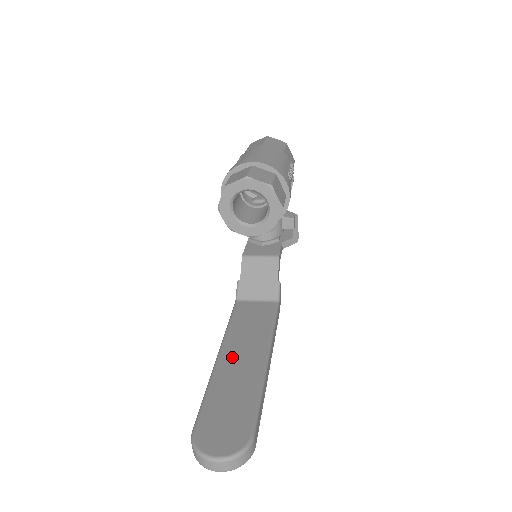
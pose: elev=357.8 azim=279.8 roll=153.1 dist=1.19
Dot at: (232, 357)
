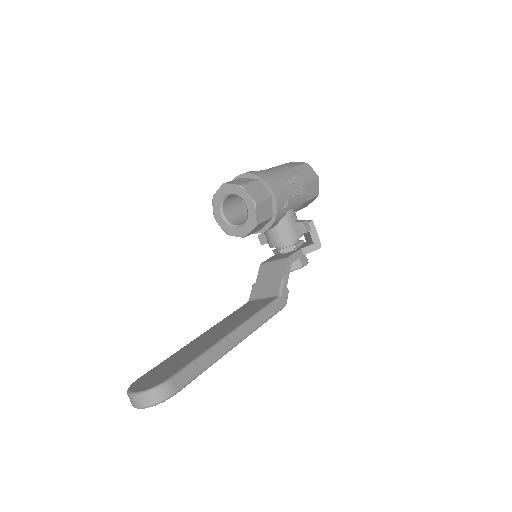
Dot at: (207, 335)
